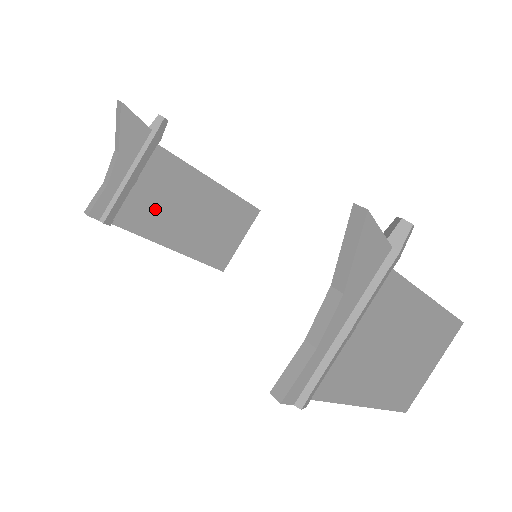
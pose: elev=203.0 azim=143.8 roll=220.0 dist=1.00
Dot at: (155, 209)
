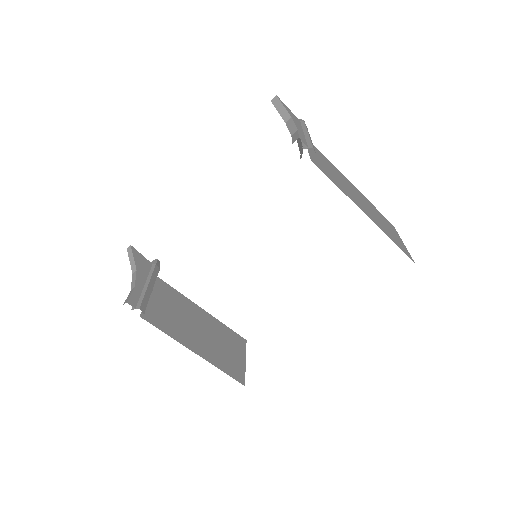
Dot at: (171, 318)
